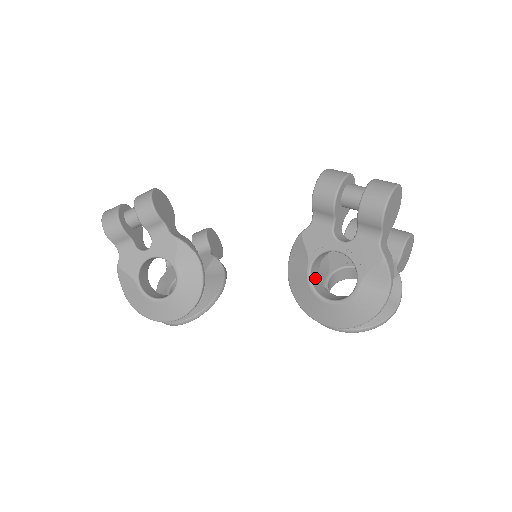
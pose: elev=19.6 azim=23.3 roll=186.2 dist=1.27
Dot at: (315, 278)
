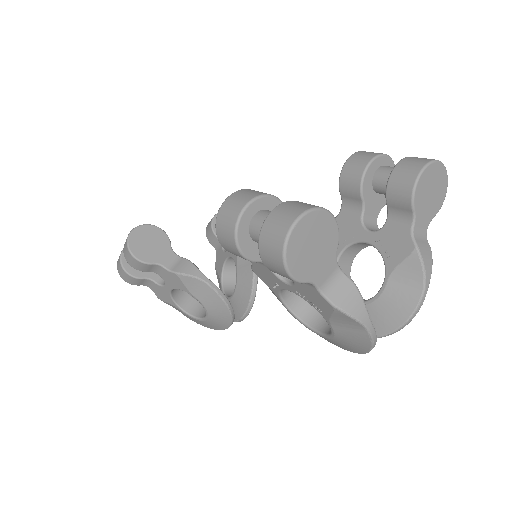
Dot at: (299, 302)
